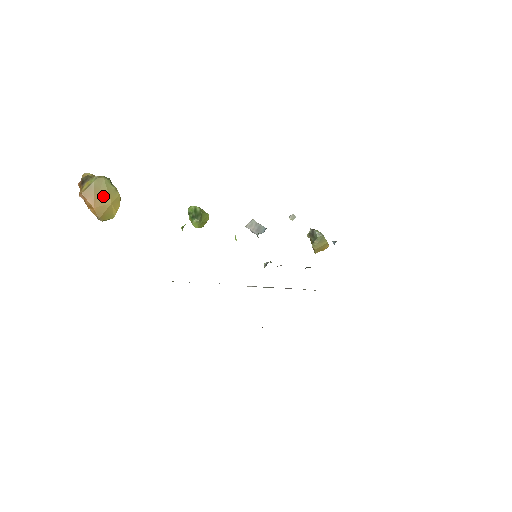
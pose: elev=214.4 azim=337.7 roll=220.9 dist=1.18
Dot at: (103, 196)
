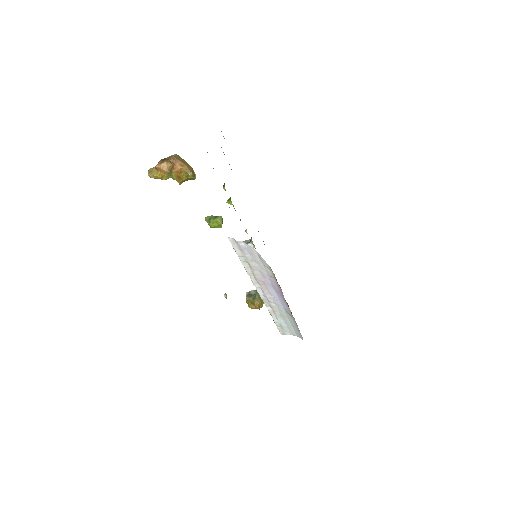
Dot at: (186, 163)
